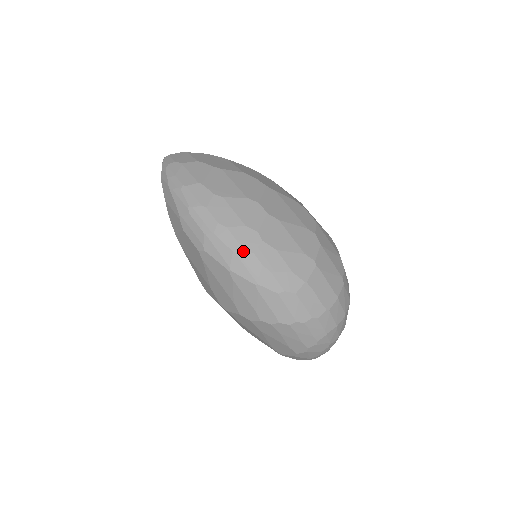
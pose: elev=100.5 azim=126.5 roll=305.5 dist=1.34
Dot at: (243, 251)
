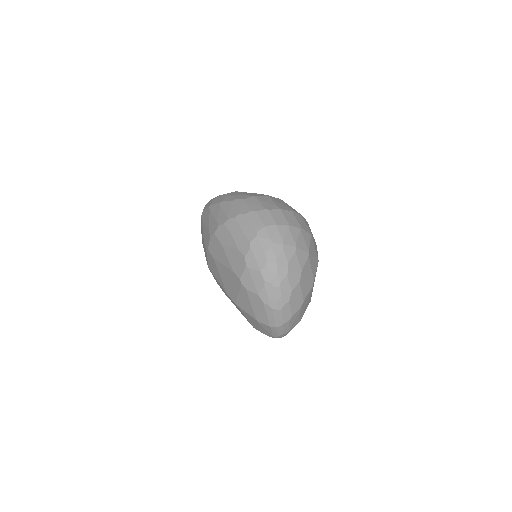
Dot at: (221, 195)
